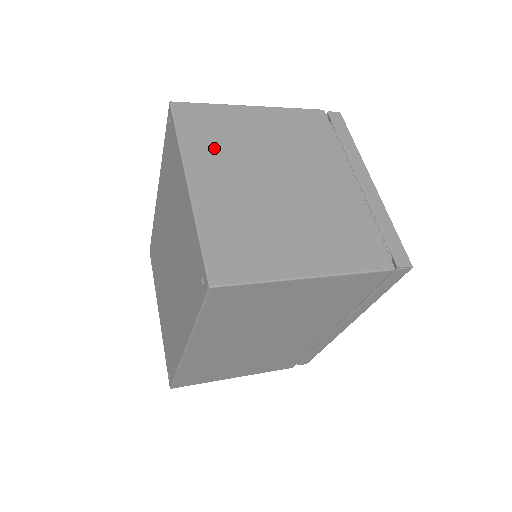
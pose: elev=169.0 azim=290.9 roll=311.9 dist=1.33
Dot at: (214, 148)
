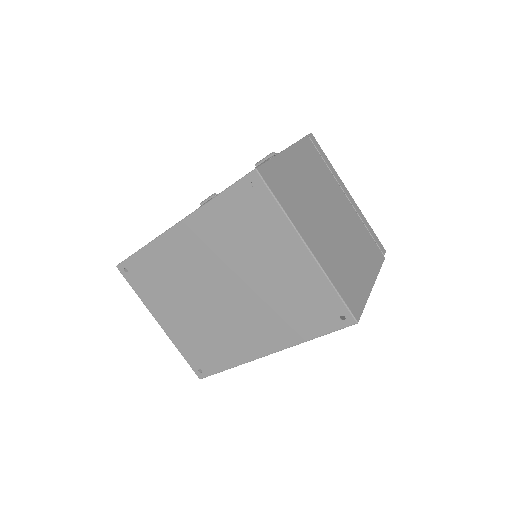
Dot at: (298, 207)
